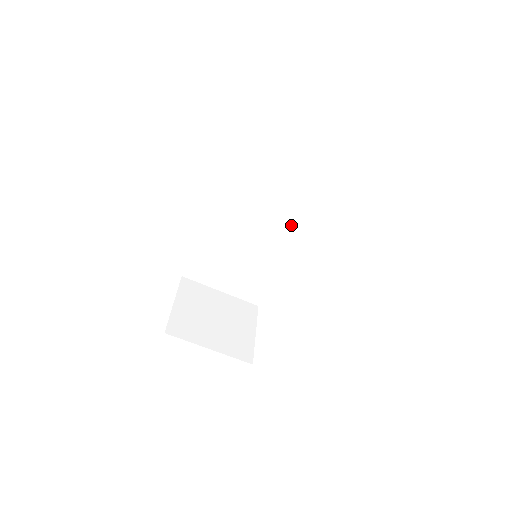
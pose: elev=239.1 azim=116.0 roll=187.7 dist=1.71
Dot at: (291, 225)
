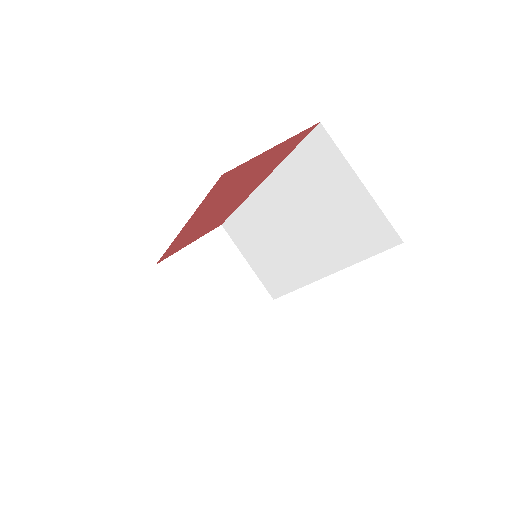
Dot at: (321, 249)
